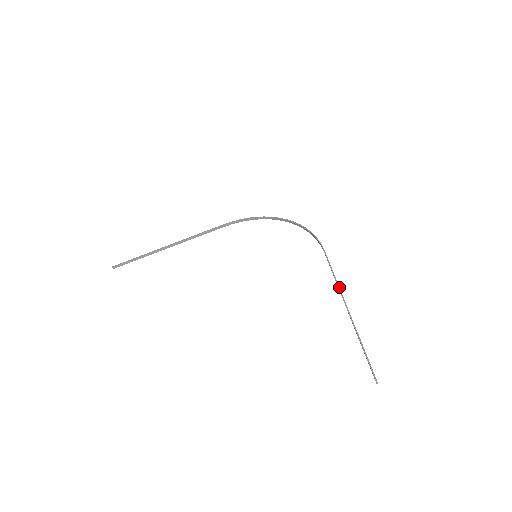
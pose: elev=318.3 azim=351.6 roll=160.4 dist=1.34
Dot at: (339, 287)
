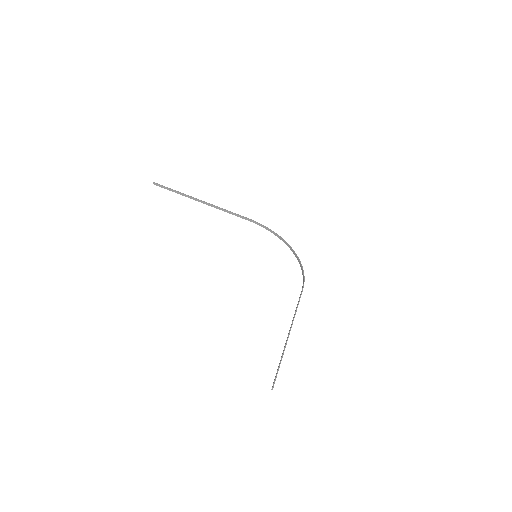
Dot at: (294, 317)
